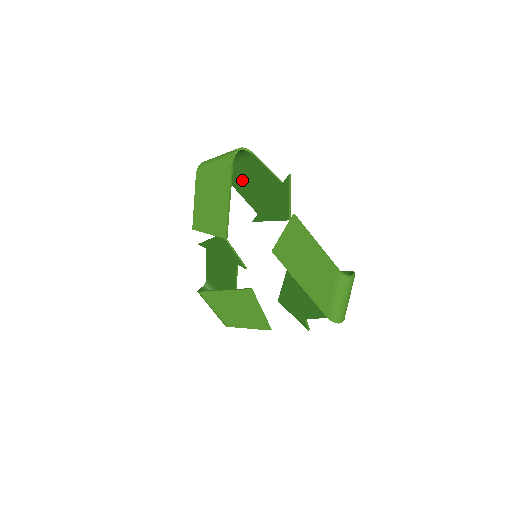
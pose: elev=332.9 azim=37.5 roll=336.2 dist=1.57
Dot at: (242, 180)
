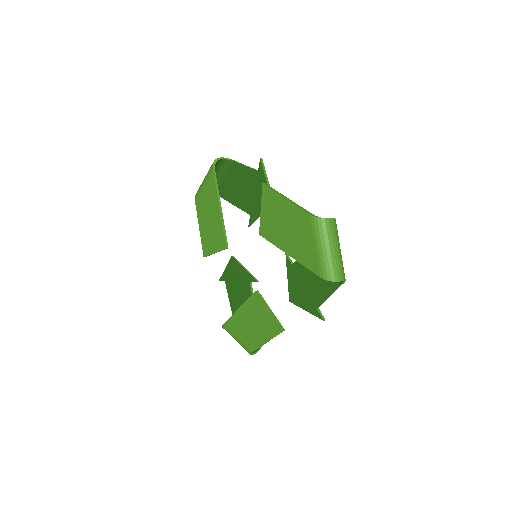
Dot at: (232, 190)
